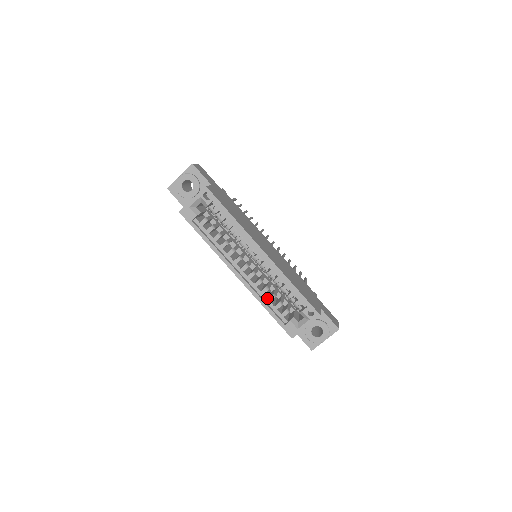
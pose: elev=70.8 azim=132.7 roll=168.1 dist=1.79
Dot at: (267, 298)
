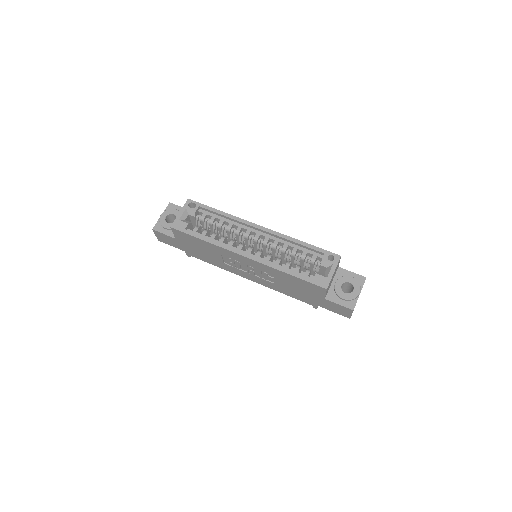
Dot at: (284, 267)
